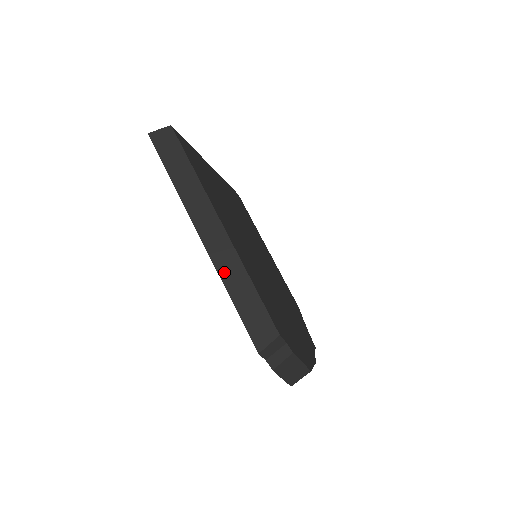
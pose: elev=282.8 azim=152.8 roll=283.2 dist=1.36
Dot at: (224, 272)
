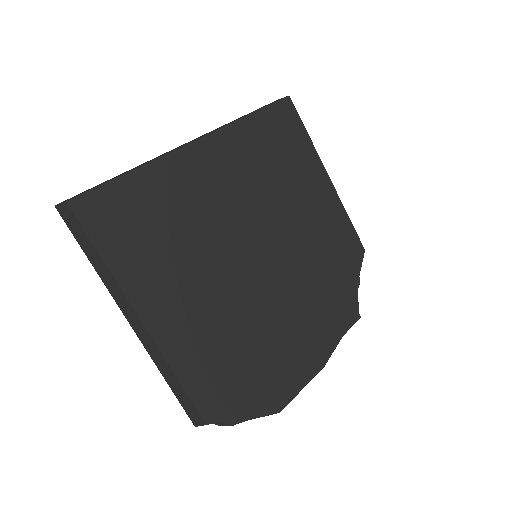
Dot at: (155, 359)
